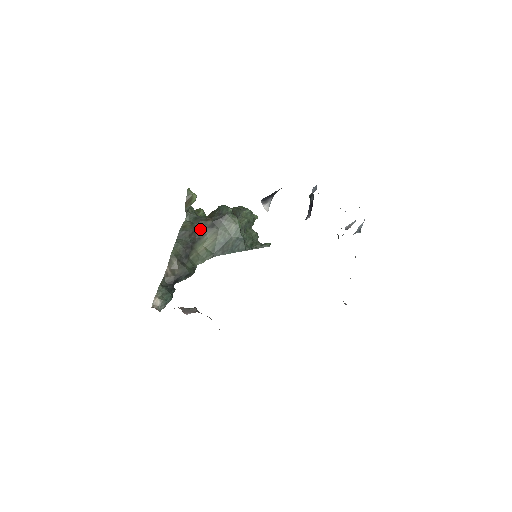
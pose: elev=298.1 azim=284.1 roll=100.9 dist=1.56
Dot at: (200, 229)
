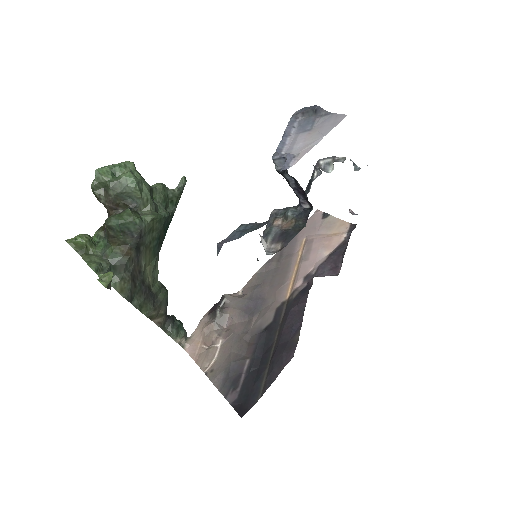
Dot at: (133, 269)
